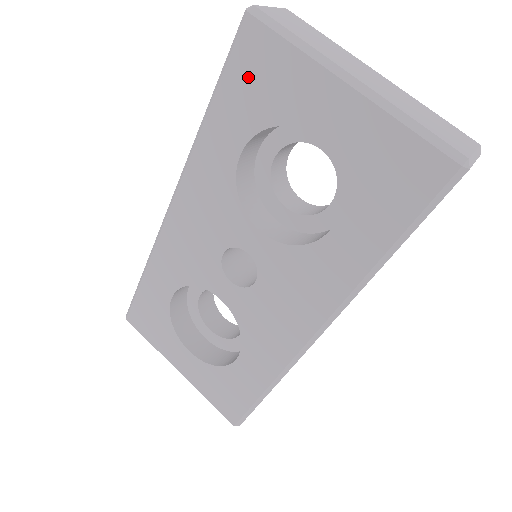
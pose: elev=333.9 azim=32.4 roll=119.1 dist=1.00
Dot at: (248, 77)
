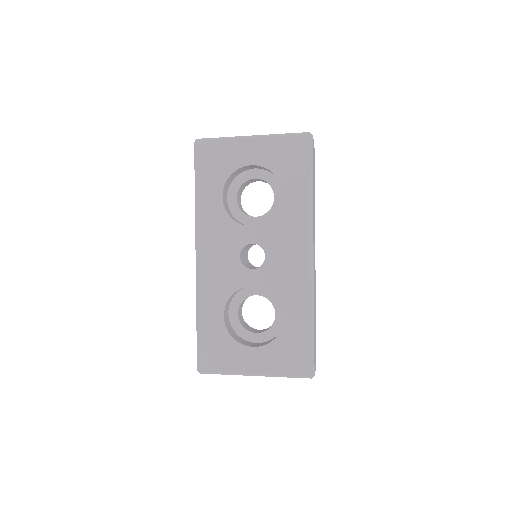
Dot at: (209, 164)
